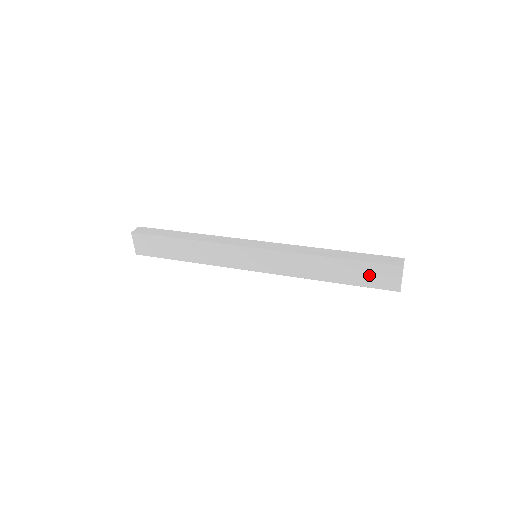
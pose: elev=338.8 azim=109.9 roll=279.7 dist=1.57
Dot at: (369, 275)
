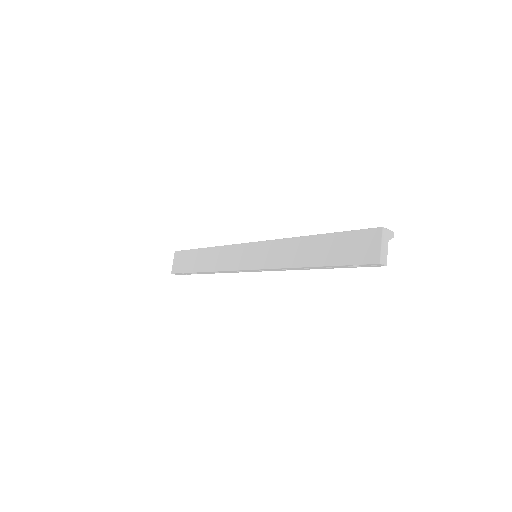
Dot at: (348, 247)
